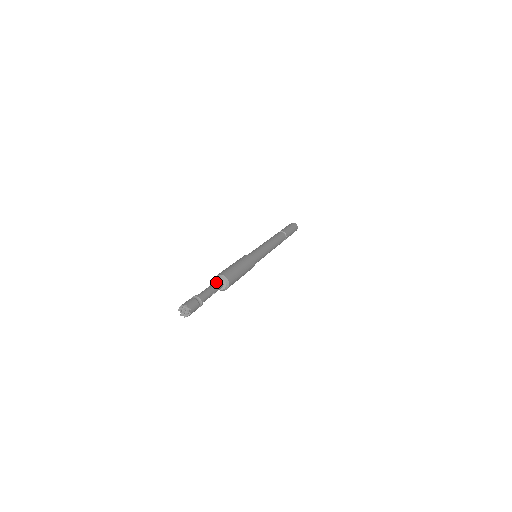
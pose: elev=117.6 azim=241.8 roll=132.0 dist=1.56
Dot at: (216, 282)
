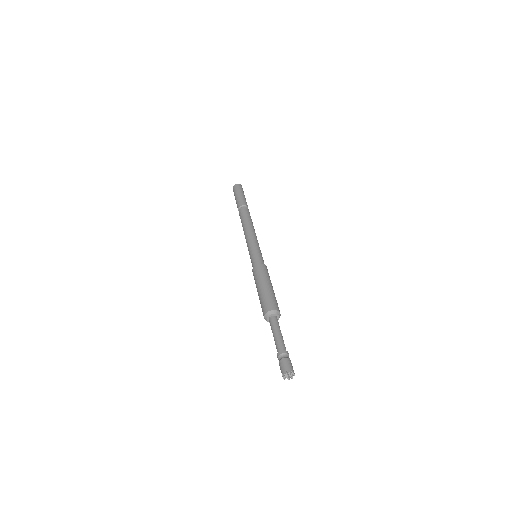
Dot at: (271, 322)
